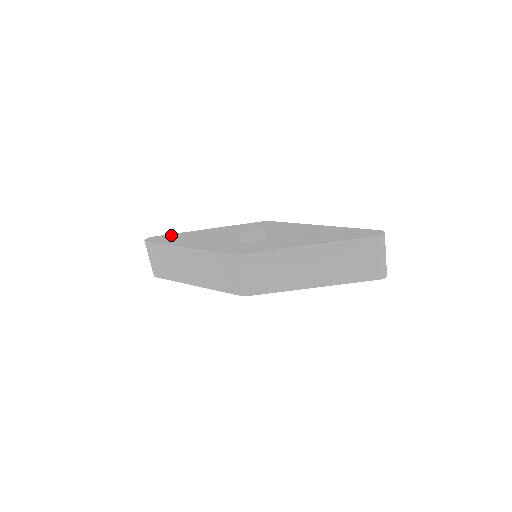
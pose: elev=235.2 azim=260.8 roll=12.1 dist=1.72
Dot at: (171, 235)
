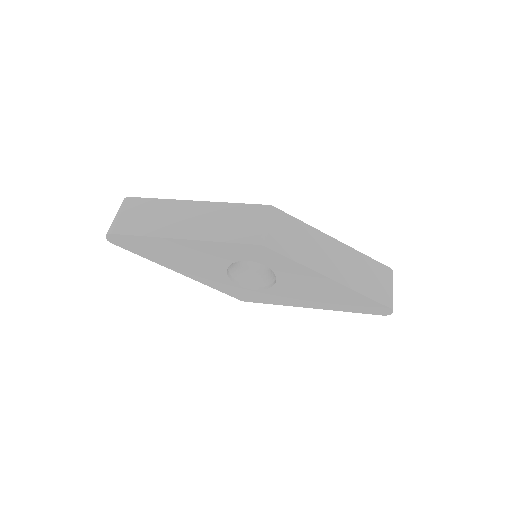
Dot at: occluded
